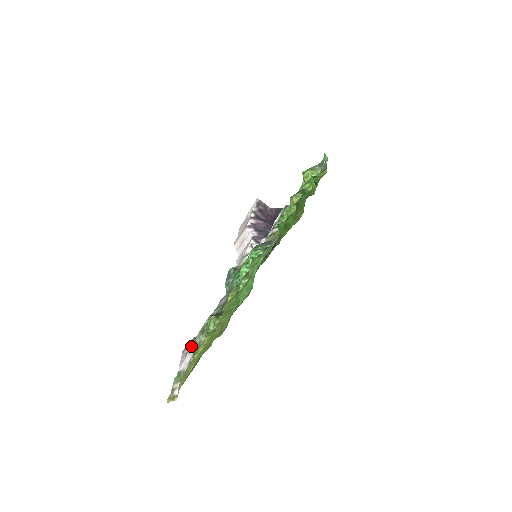
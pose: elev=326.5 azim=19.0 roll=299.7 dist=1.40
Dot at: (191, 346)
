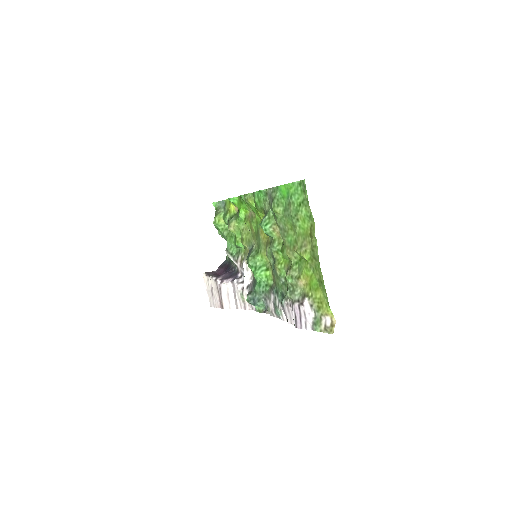
Dot at: (298, 305)
